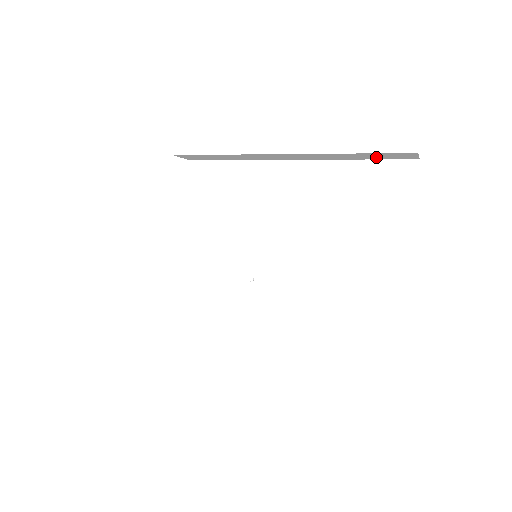
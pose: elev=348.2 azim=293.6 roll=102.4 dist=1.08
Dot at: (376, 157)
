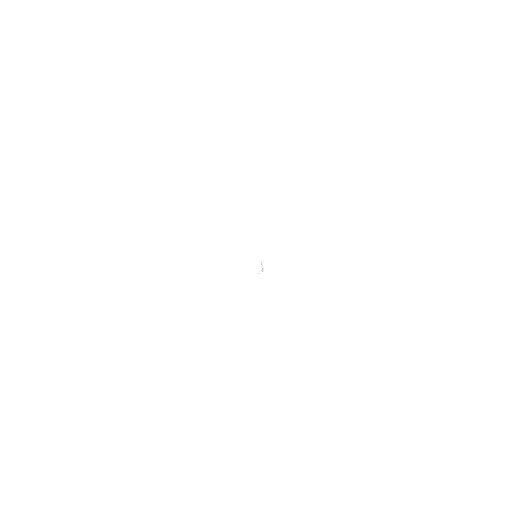
Dot at: occluded
